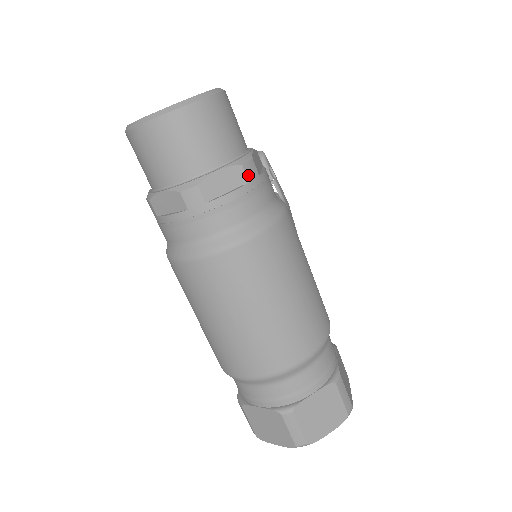
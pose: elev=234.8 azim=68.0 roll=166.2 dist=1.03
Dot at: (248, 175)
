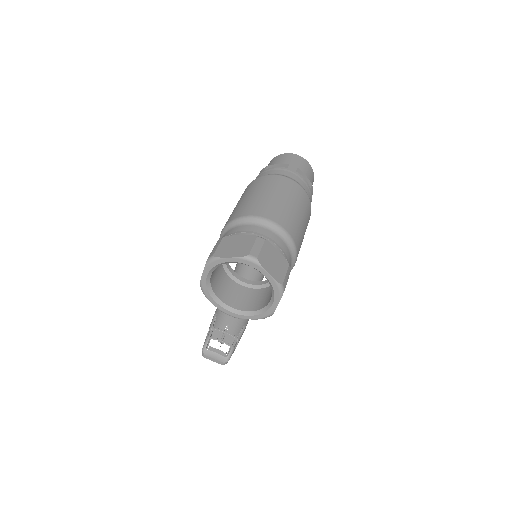
Dot at: (311, 188)
